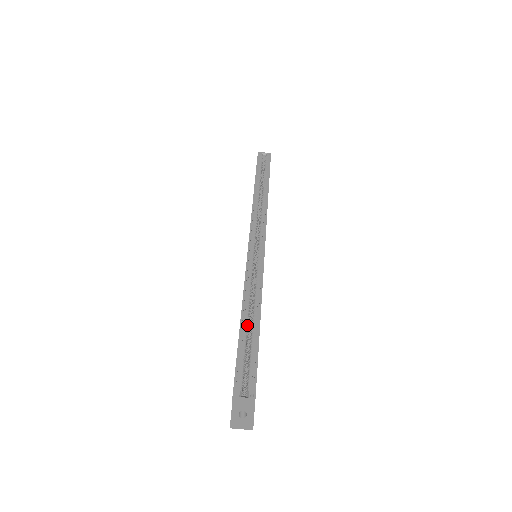
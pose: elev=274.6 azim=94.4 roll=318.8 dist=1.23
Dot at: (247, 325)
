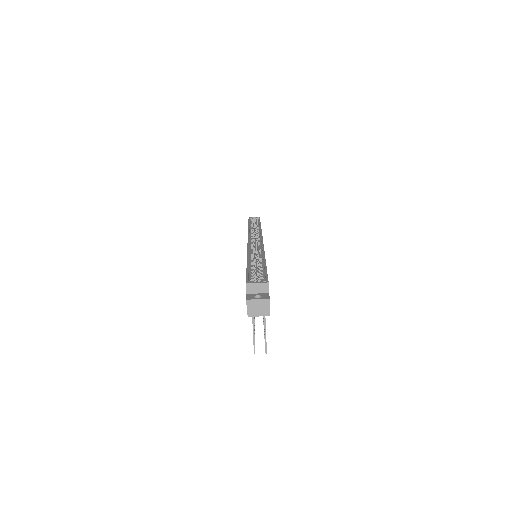
Dot at: (253, 264)
